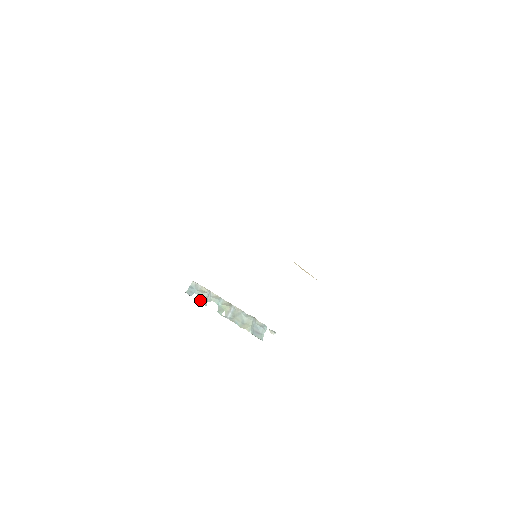
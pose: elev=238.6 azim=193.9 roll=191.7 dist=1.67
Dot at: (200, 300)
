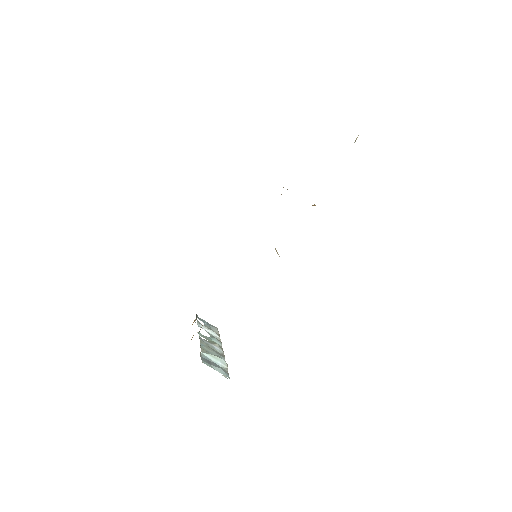
Dot at: (200, 323)
